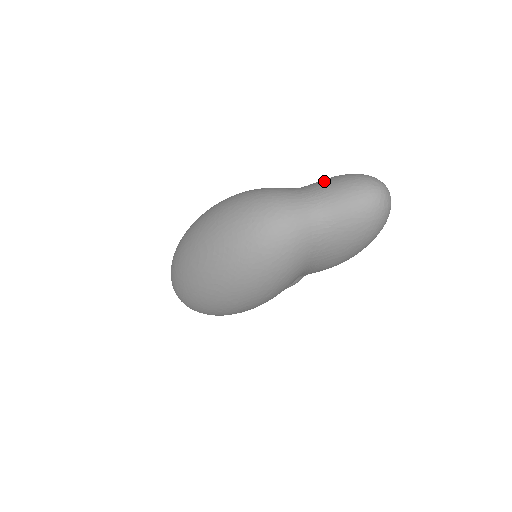
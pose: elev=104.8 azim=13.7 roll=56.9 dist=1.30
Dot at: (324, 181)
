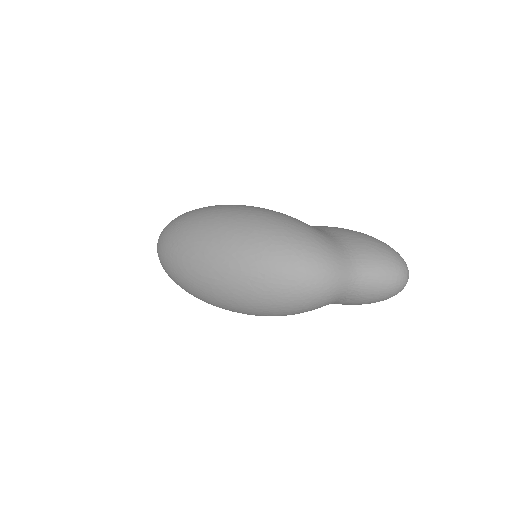
Dot at: (365, 248)
